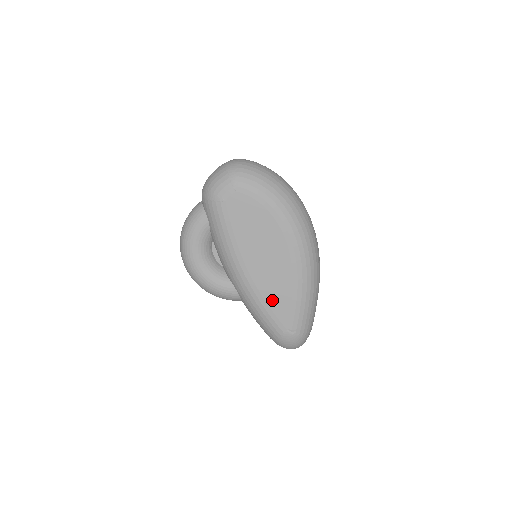
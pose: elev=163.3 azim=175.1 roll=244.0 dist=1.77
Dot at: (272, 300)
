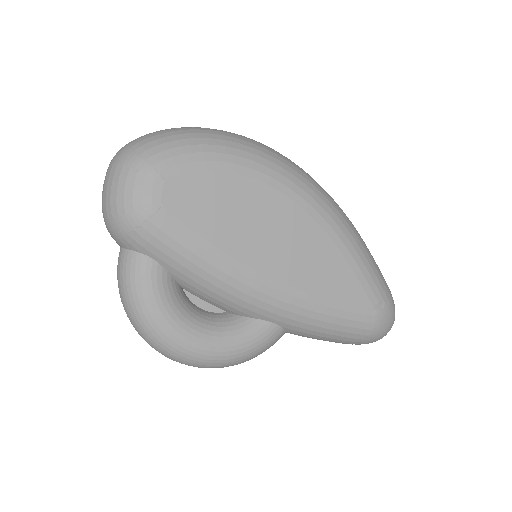
Dot at: (329, 288)
